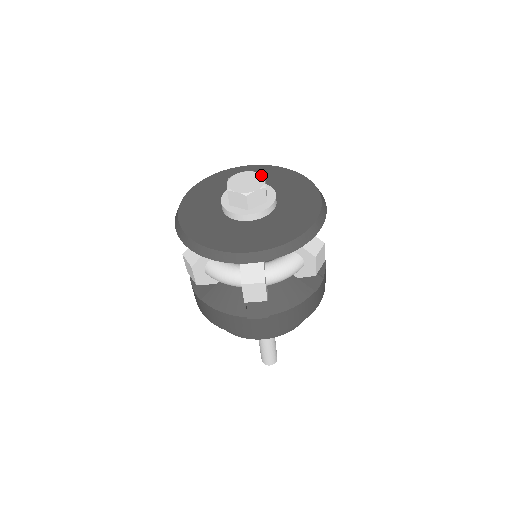
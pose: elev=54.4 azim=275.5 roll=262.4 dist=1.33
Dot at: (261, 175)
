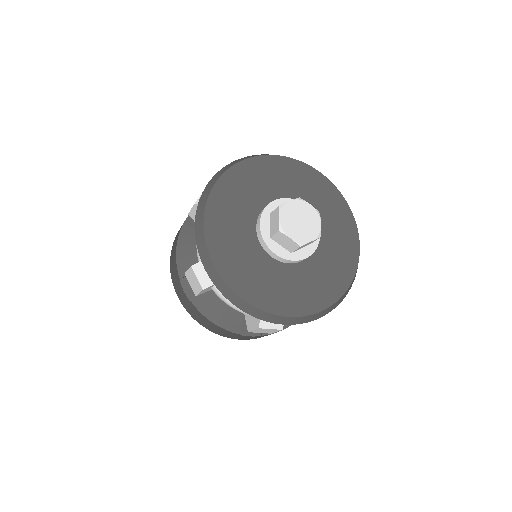
Dot at: (317, 213)
